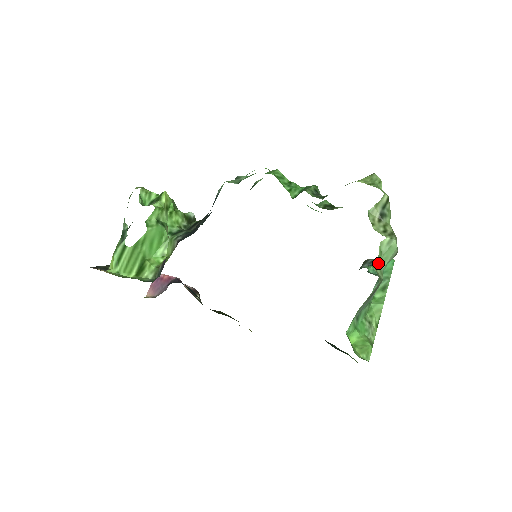
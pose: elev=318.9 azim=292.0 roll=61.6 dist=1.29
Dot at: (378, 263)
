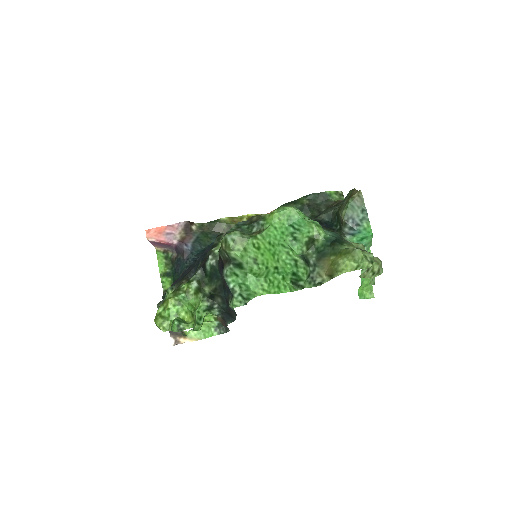
Dot at: (371, 279)
